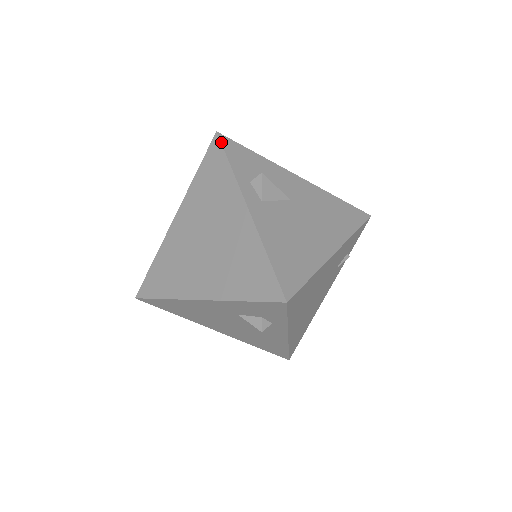
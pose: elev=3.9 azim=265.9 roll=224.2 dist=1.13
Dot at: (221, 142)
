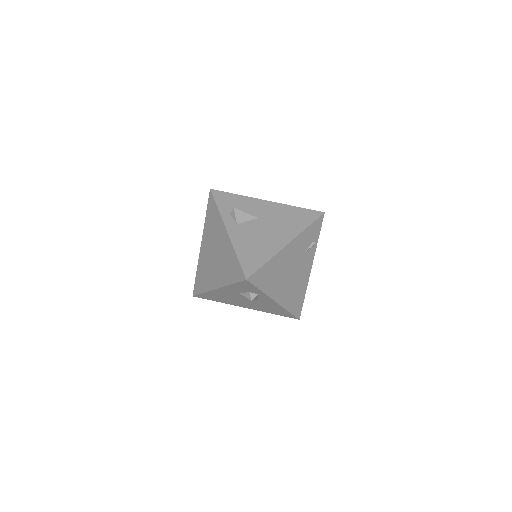
Dot at: (213, 195)
